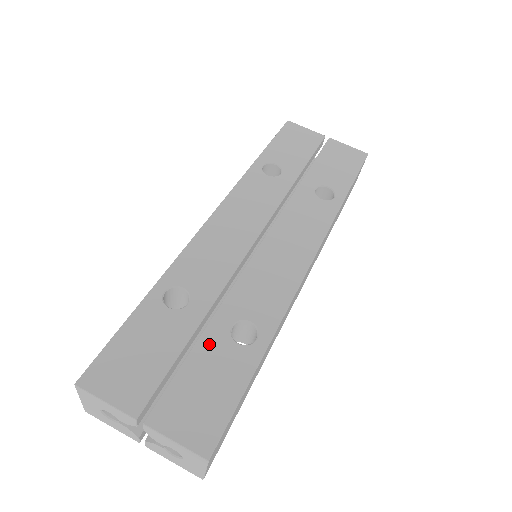
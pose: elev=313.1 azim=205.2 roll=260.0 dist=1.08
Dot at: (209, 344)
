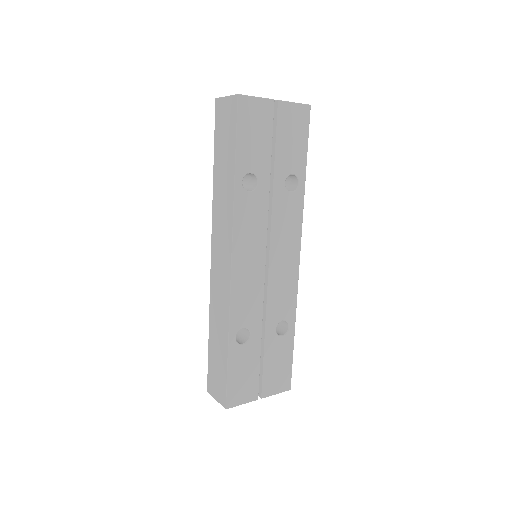
Dot at: (270, 347)
